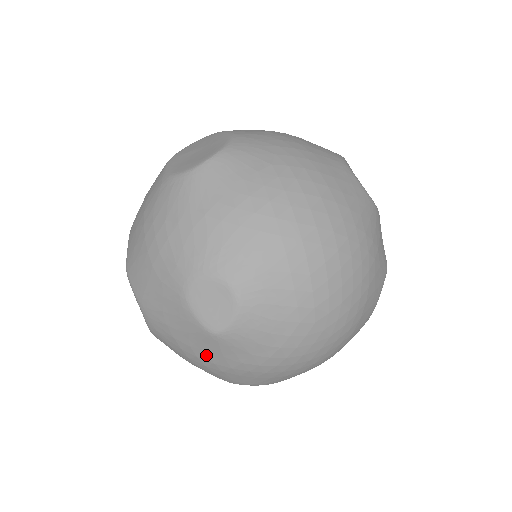
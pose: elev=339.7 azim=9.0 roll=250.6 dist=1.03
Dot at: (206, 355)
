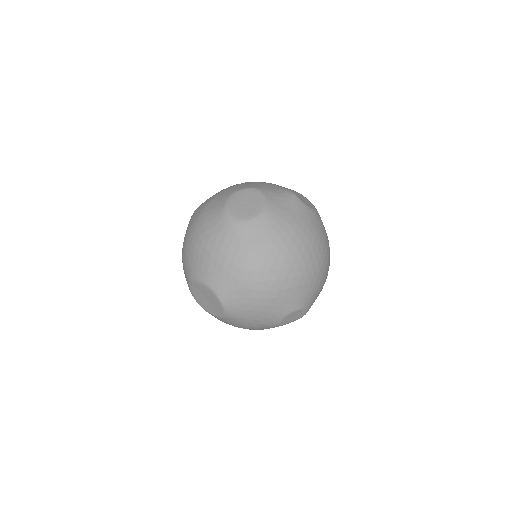
Dot at: occluded
